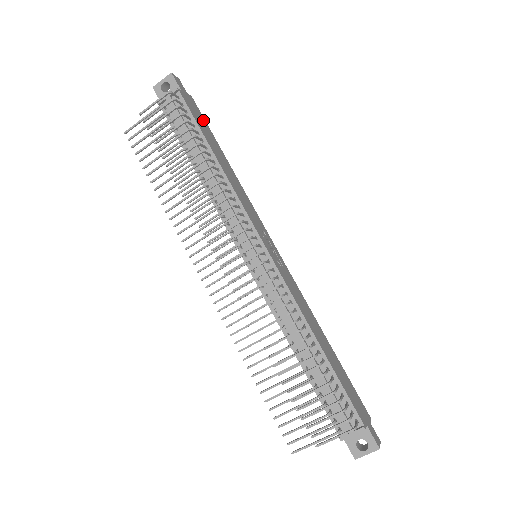
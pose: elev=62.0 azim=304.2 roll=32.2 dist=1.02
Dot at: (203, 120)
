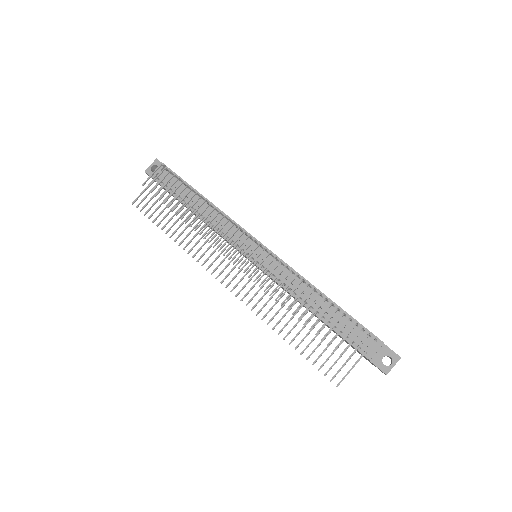
Dot at: occluded
